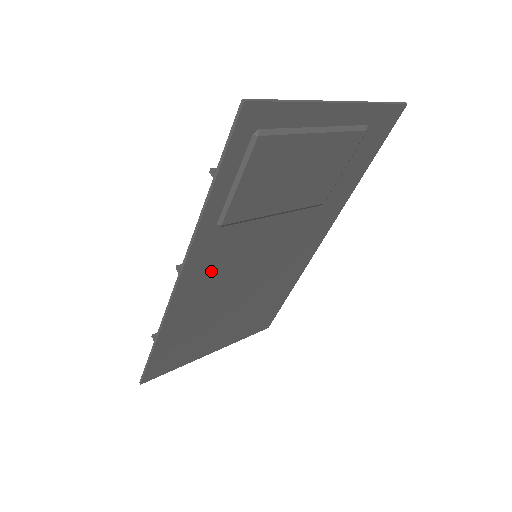
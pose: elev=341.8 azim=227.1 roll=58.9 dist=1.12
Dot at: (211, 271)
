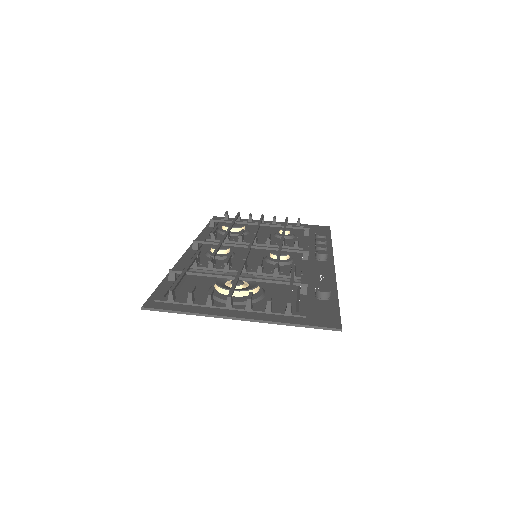
Dot at: occluded
